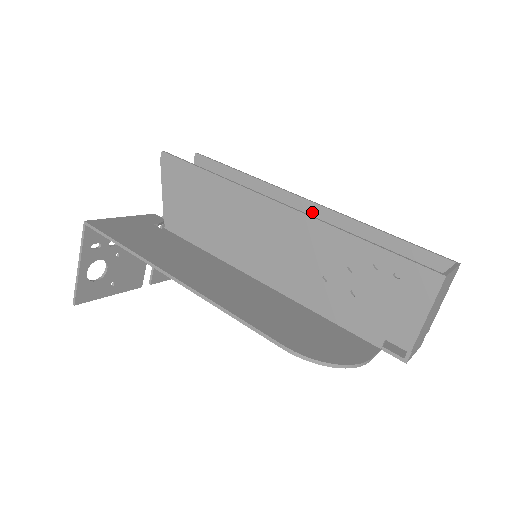
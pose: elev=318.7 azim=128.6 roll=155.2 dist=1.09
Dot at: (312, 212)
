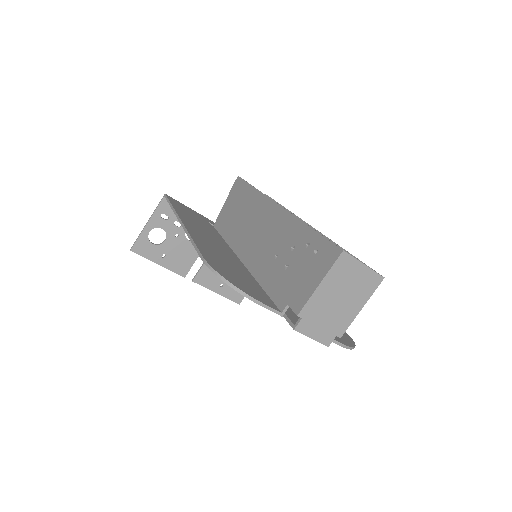
Dot at: occluded
